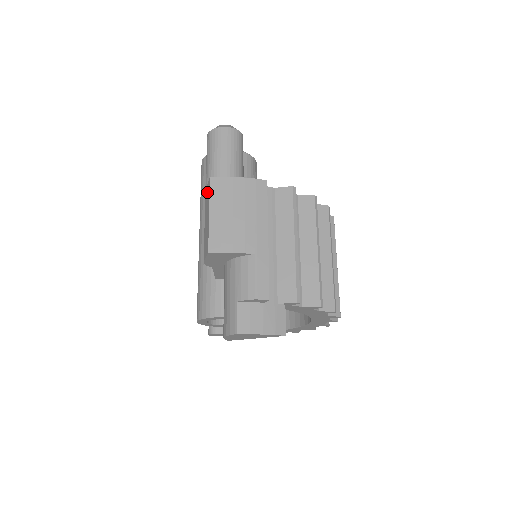
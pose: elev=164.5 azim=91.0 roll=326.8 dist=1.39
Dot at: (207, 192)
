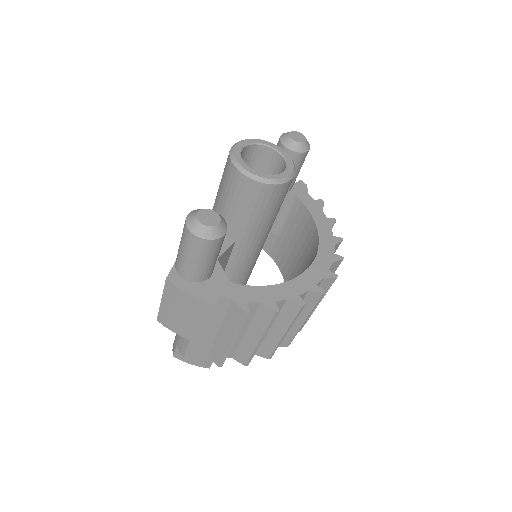
Dot at: occluded
